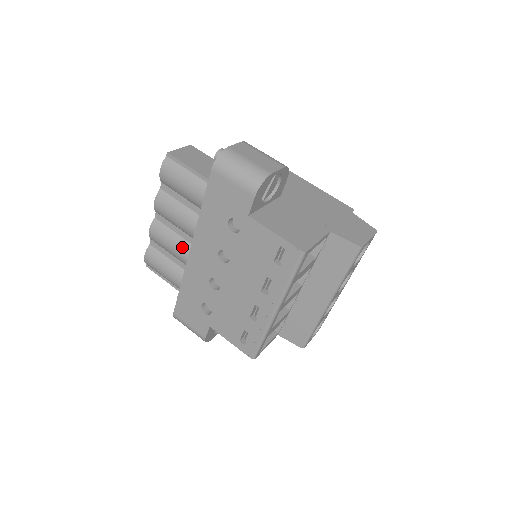
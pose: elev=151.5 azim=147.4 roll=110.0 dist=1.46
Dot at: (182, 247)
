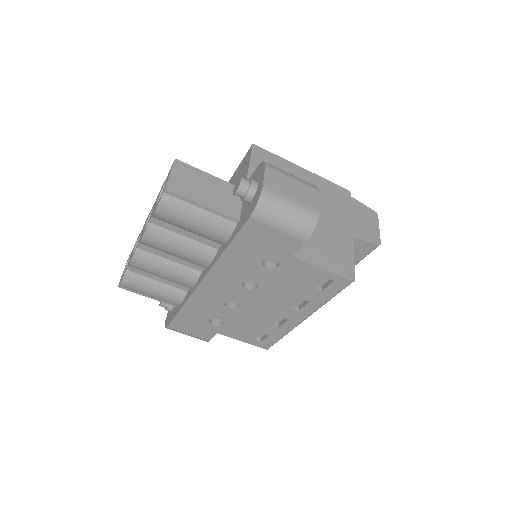
Dot at: (182, 274)
